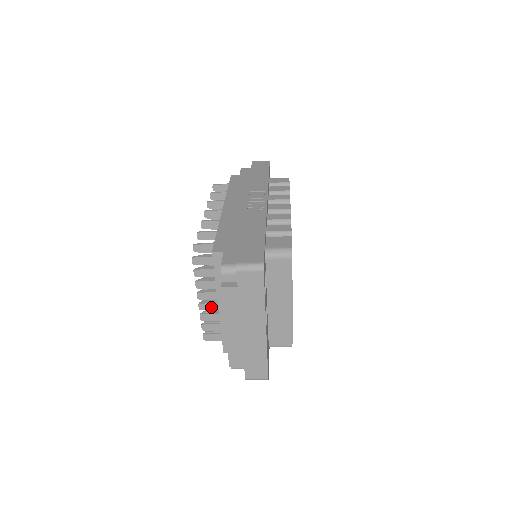
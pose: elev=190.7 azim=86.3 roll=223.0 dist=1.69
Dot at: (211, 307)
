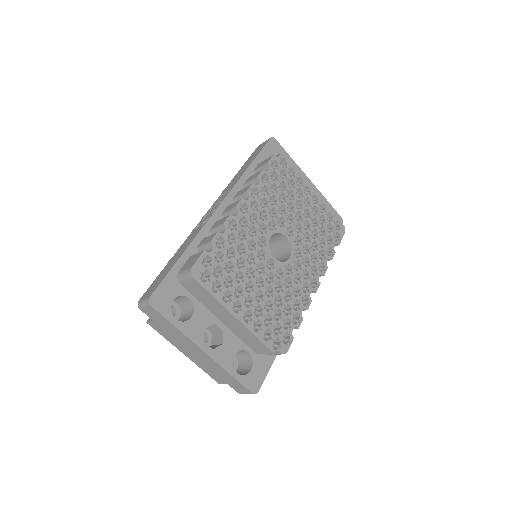
Dot at: occluded
